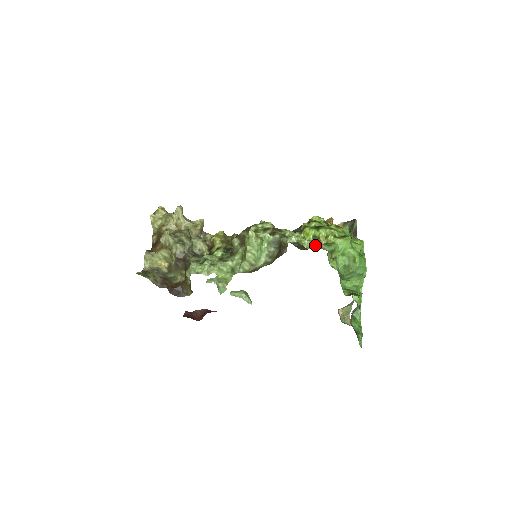
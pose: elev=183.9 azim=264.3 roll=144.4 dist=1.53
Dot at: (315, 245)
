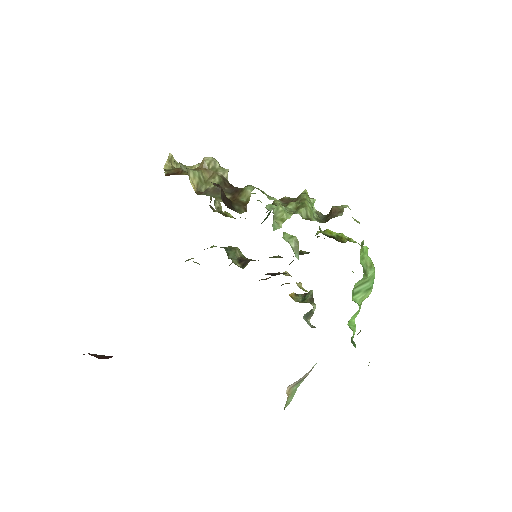
Dot at: occluded
